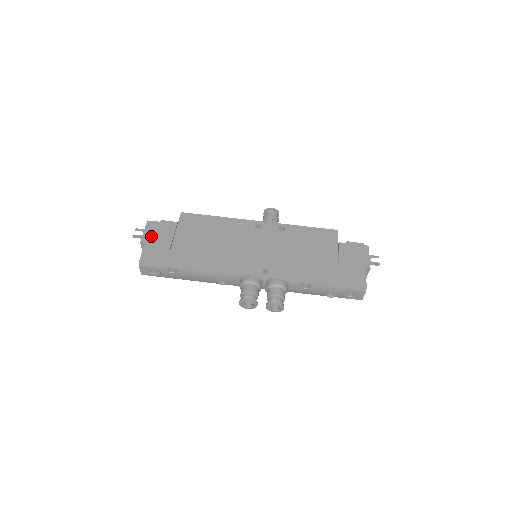
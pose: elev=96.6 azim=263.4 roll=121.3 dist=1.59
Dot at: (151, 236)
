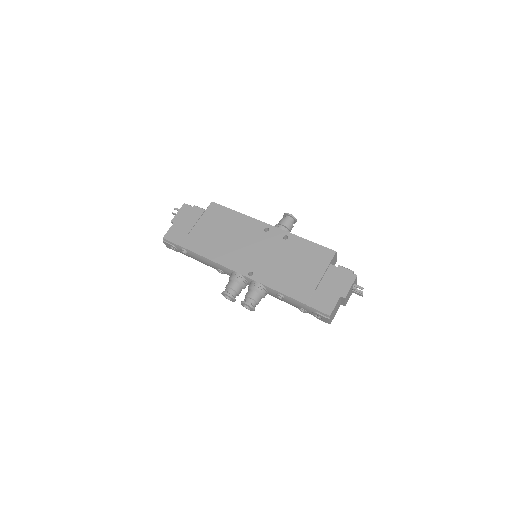
Dot at: (180, 218)
